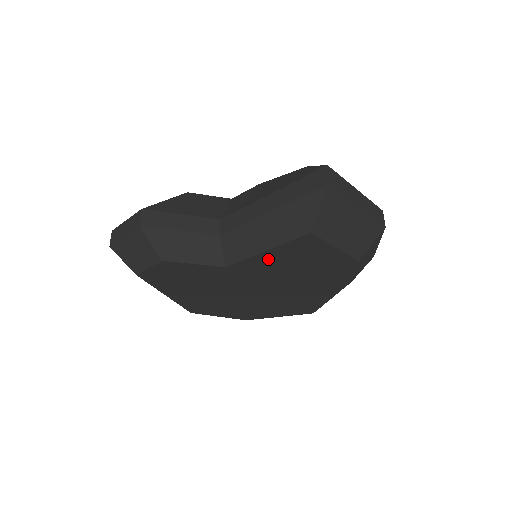
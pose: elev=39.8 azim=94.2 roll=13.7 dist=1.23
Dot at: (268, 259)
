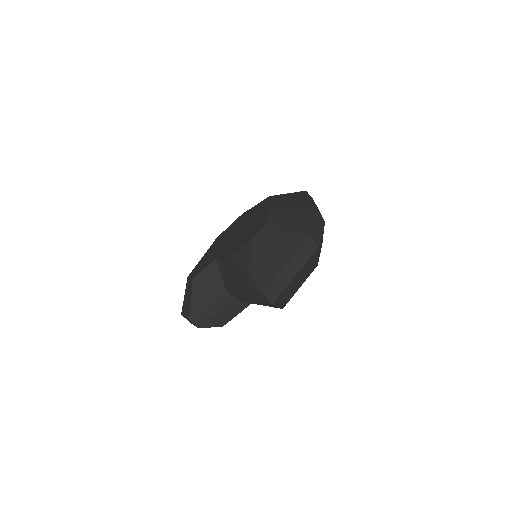
Dot at: occluded
